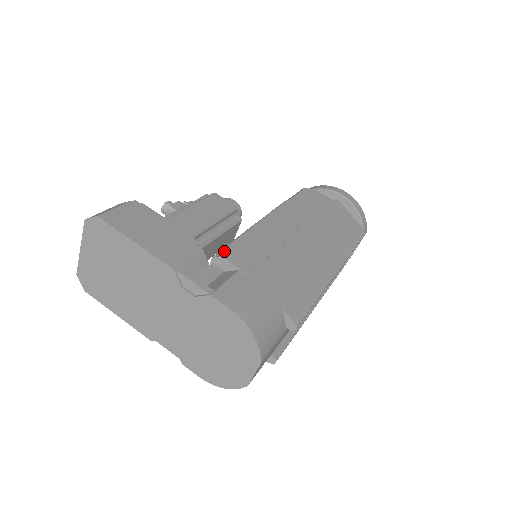
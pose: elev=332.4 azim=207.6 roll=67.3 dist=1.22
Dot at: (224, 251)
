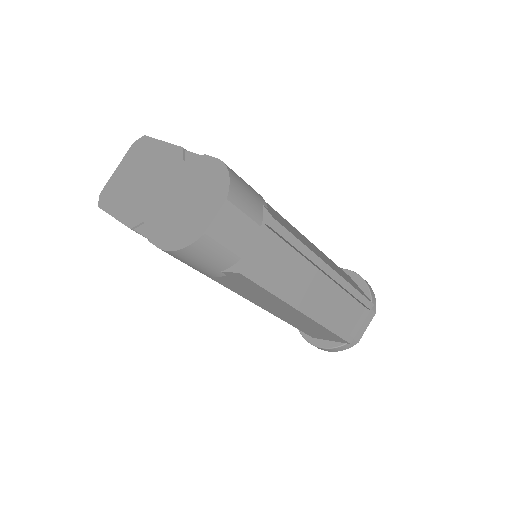
Dot at: occluded
